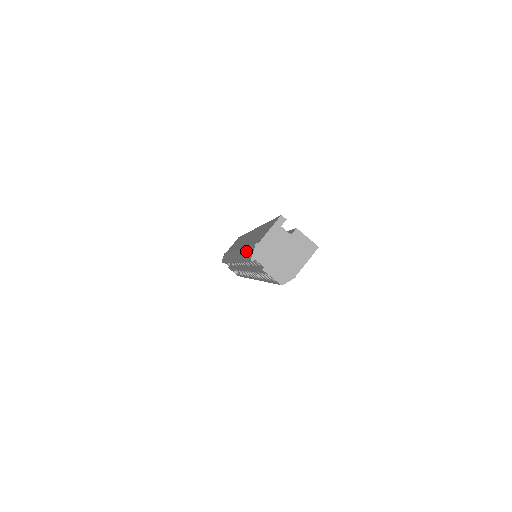
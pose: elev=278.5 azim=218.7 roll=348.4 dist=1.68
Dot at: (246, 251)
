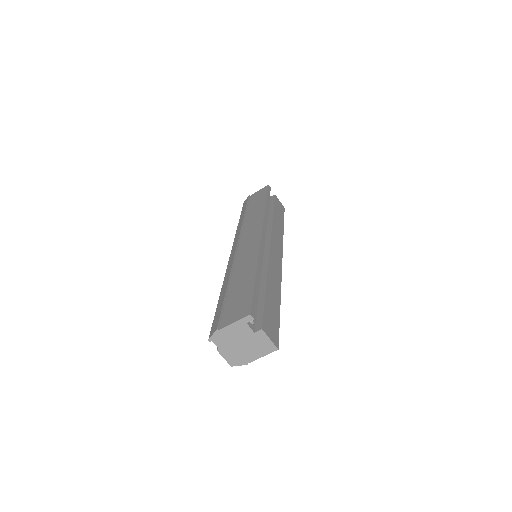
Dot at: (221, 302)
